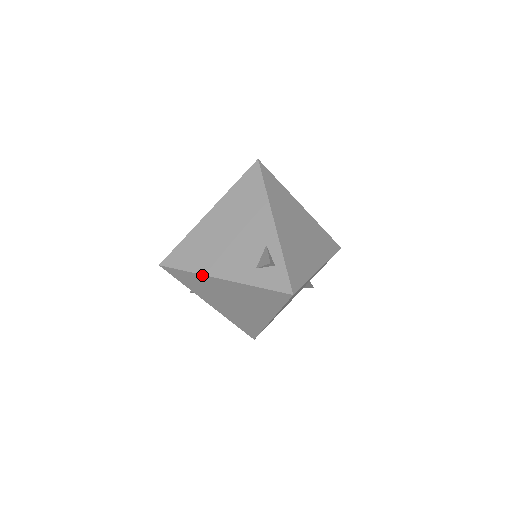
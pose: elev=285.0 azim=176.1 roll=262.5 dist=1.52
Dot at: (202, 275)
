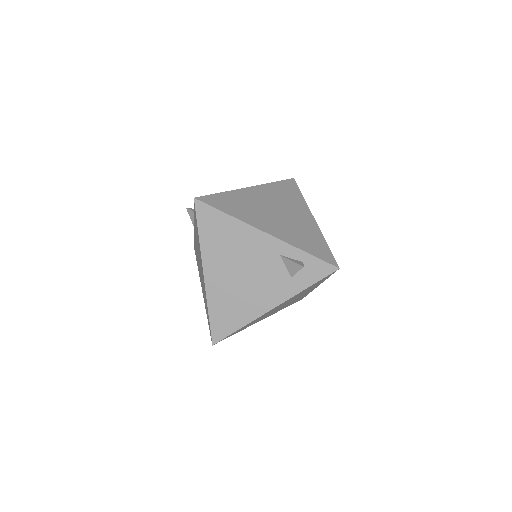
Dot at: occluded
